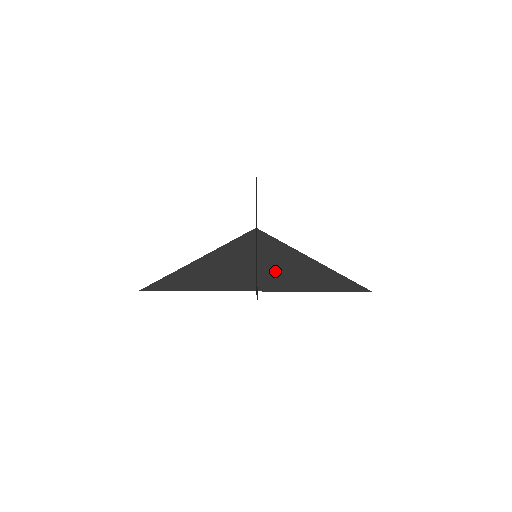
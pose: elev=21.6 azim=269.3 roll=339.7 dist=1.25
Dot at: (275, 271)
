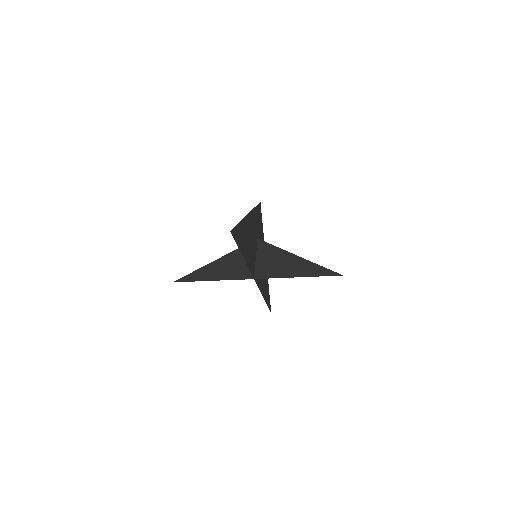
Dot at: (269, 265)
